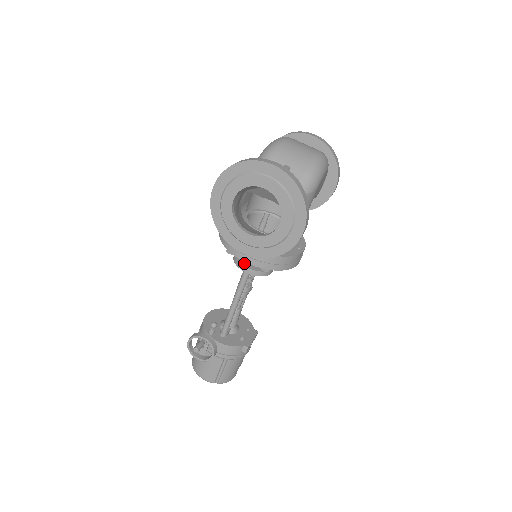
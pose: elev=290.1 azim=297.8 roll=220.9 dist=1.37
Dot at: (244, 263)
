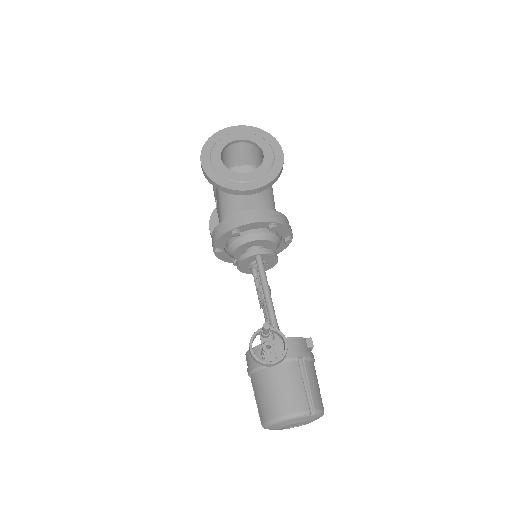
Dot at: (252, 252)
